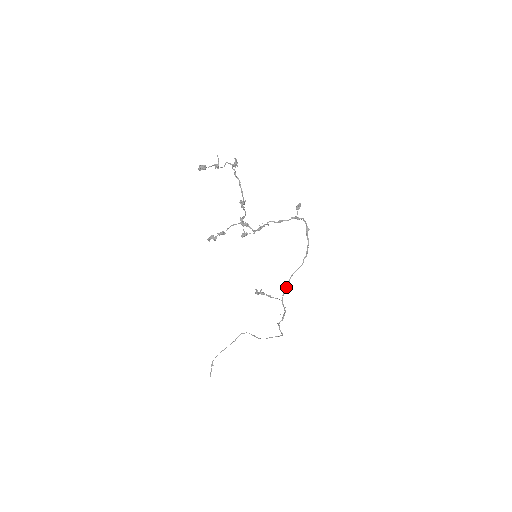
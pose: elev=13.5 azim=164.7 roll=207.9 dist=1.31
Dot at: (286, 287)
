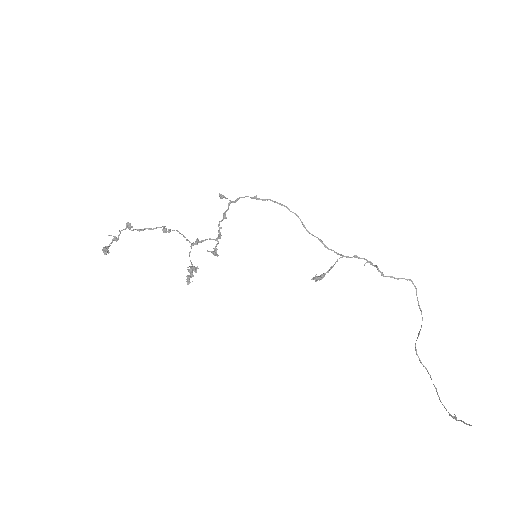
Dot at: (323, 244)
